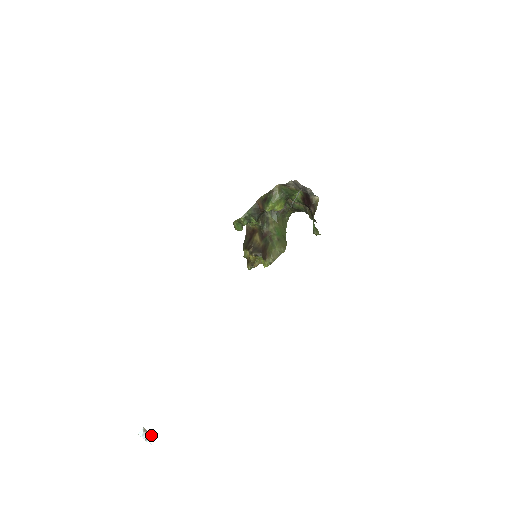
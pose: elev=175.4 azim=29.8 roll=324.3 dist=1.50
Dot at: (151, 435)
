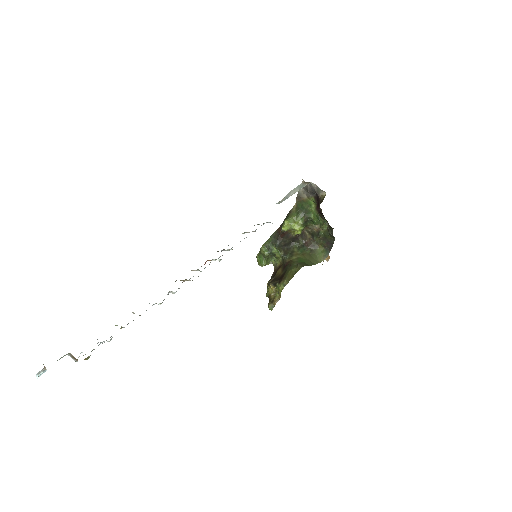
Dot at: (45, 369)
